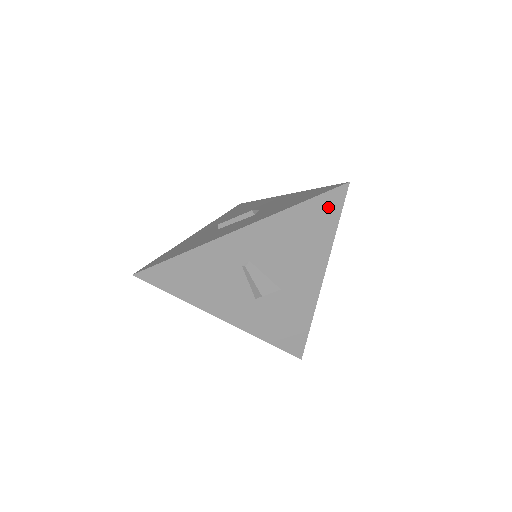
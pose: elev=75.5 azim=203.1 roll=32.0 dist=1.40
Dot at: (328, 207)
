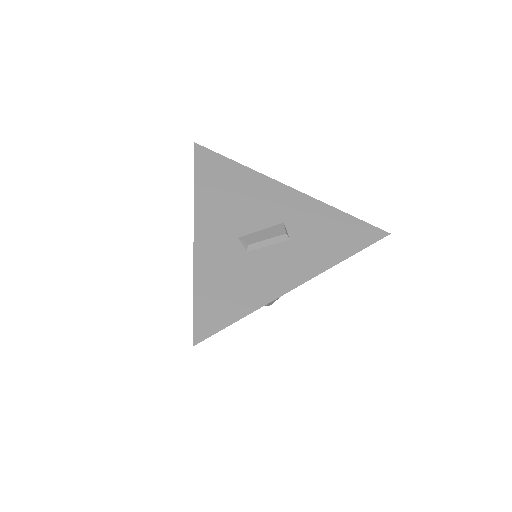
Dot at: occluded
